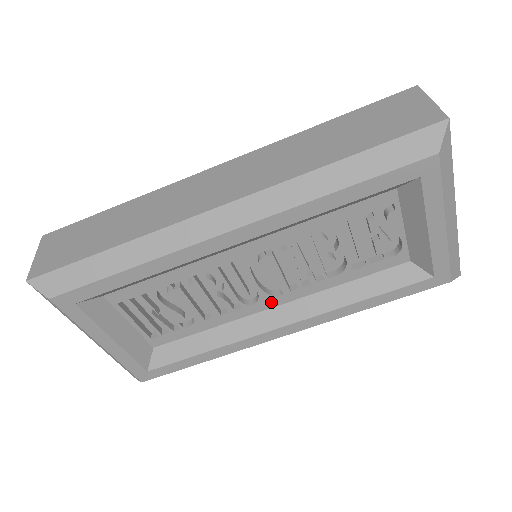
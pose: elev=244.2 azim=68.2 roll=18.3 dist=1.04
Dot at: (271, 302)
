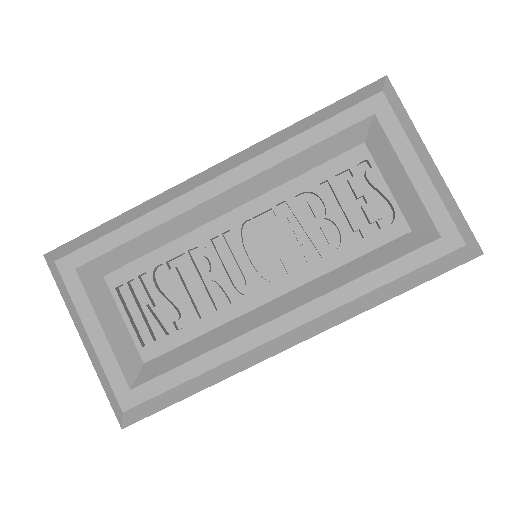
Dot at: (269, 292)
